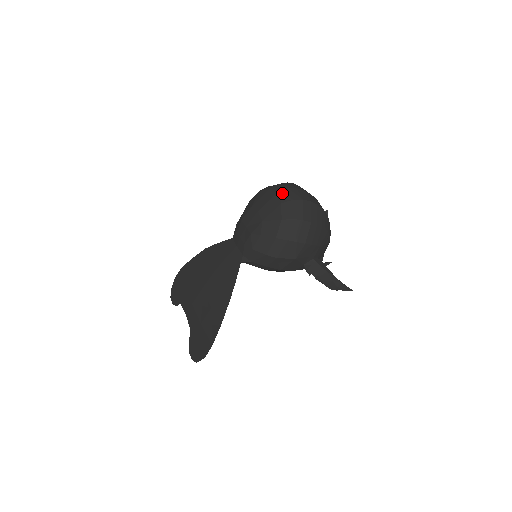
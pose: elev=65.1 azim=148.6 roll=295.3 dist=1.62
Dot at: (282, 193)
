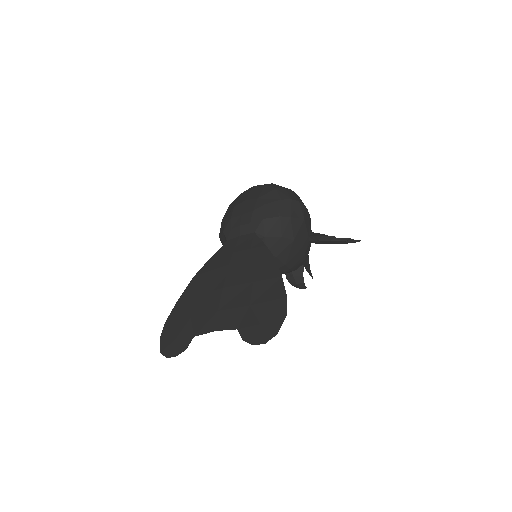
Dot at: occluded
